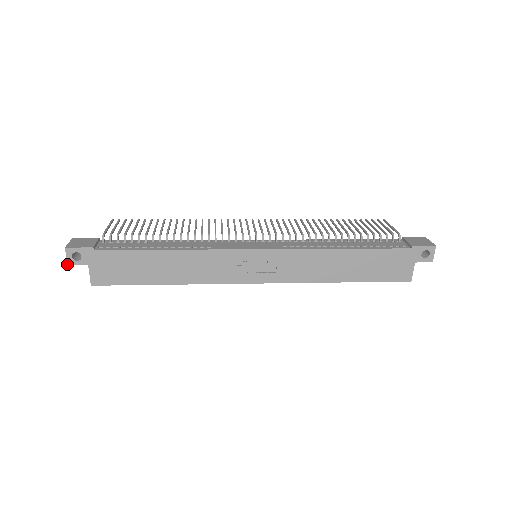
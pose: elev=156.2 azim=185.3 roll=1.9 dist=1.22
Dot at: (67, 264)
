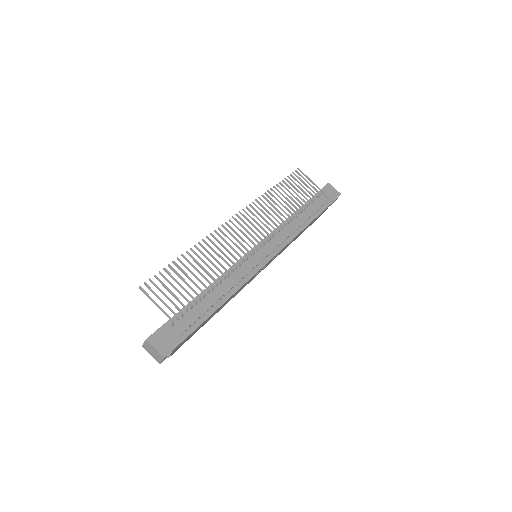
Dot at: occluded
